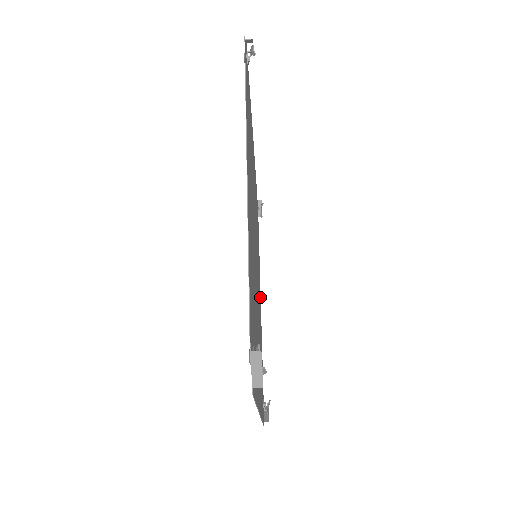
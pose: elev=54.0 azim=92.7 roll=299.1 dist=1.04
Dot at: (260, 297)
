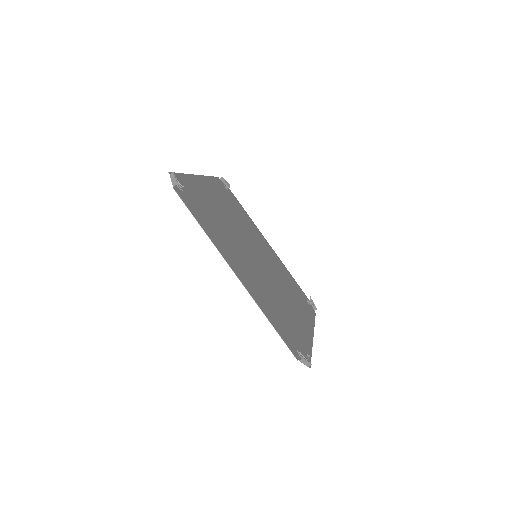
Dot at: (309, 329)
